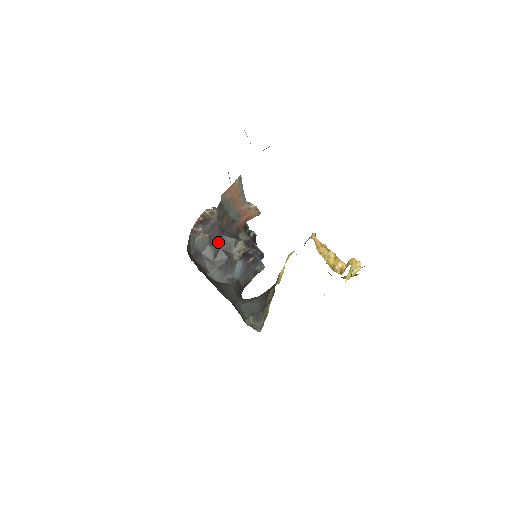
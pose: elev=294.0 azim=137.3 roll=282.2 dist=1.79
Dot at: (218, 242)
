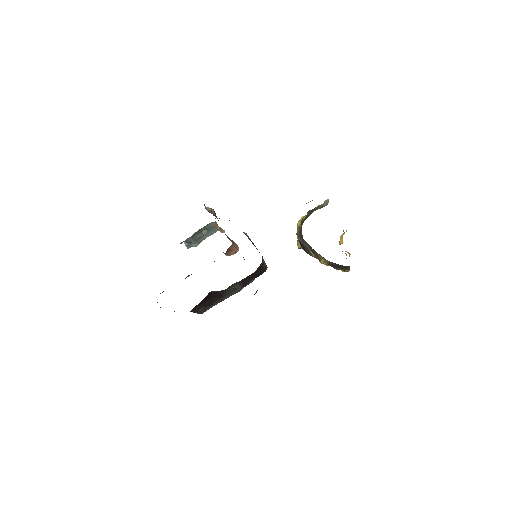
Dot at: occluded
